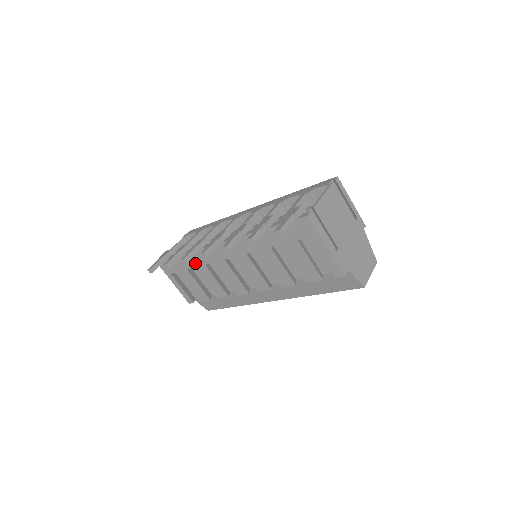
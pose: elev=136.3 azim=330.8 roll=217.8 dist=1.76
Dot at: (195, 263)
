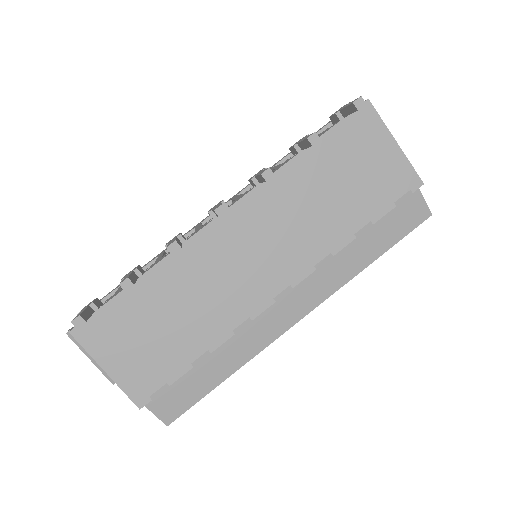
Dot at: (167, 285)
